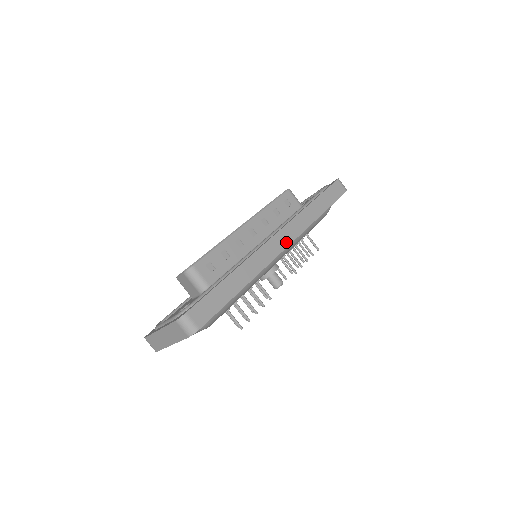
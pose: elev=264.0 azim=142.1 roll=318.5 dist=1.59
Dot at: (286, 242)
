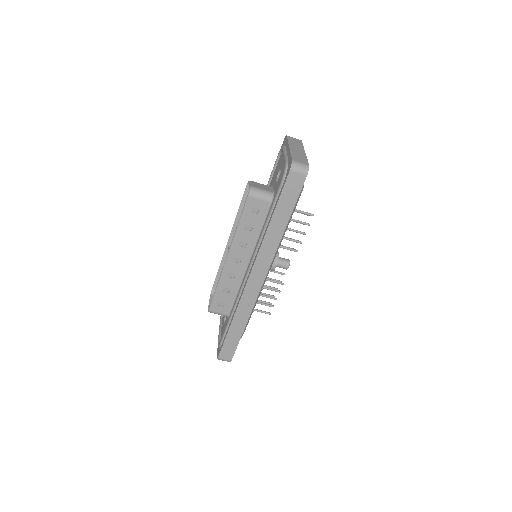
Dot at: (262, 276)
